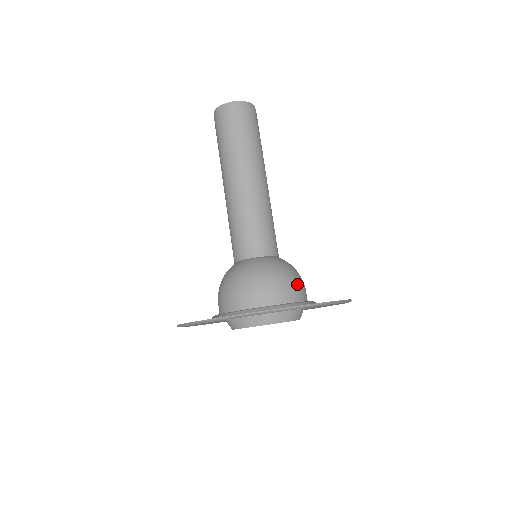
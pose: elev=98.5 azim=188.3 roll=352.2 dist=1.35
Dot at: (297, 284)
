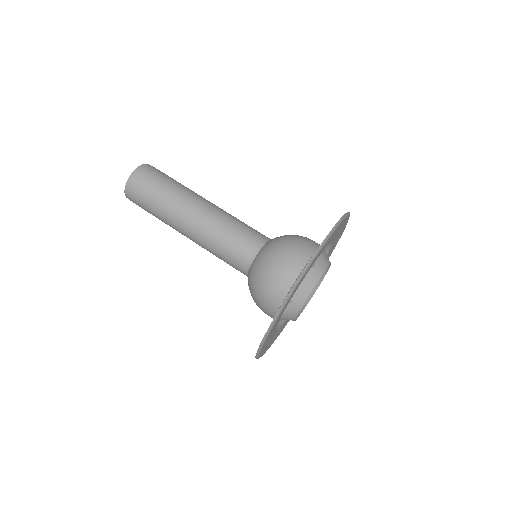
Dot at: occluded
